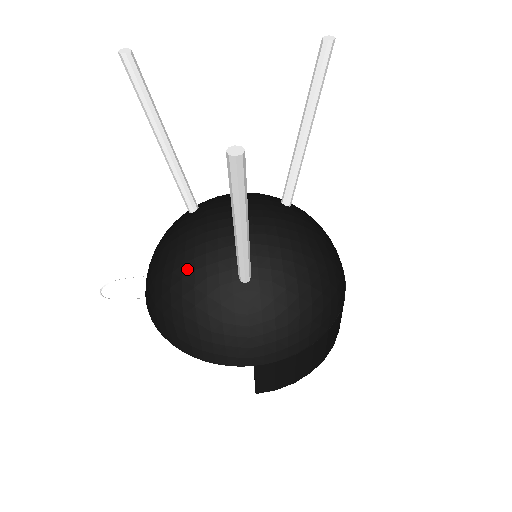
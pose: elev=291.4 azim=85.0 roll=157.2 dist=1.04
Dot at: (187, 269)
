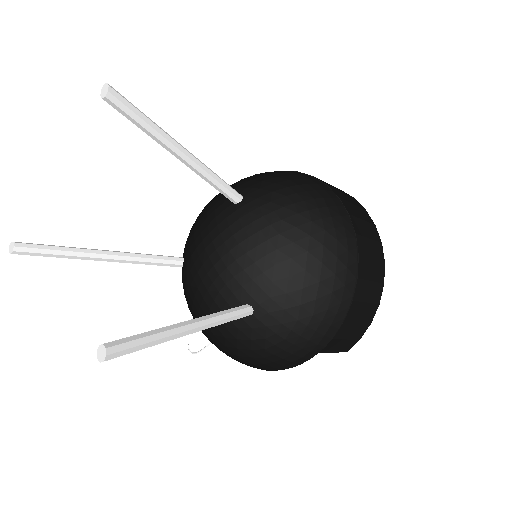
Dot at: occluded
